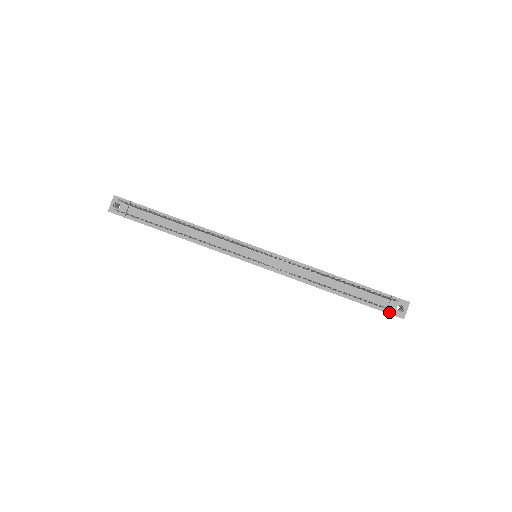
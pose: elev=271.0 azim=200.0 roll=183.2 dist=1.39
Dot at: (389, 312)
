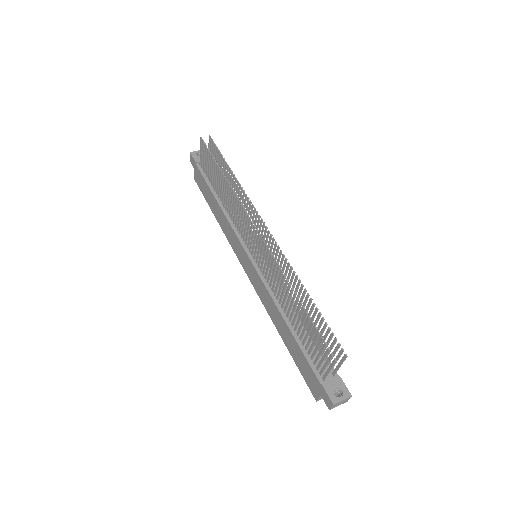
Dot at: (325, 386)
